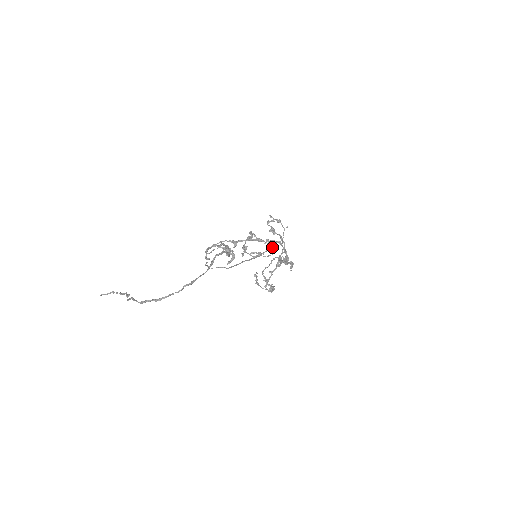
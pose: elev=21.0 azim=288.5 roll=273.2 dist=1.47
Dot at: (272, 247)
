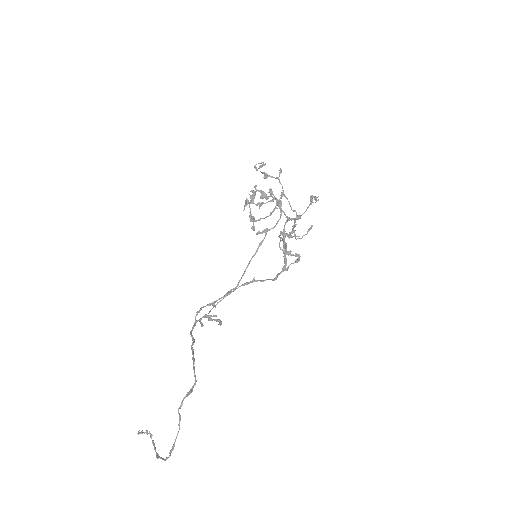
Dot at: occluded
